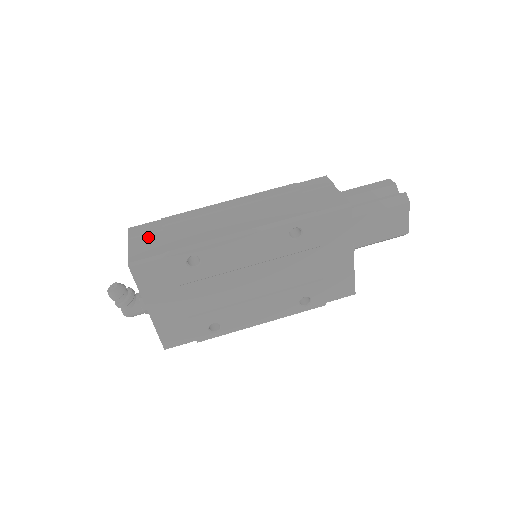
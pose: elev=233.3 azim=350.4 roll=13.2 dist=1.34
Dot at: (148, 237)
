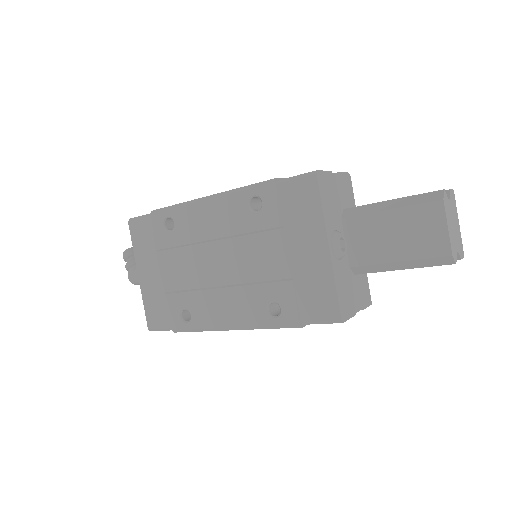
Dot at: occluded
